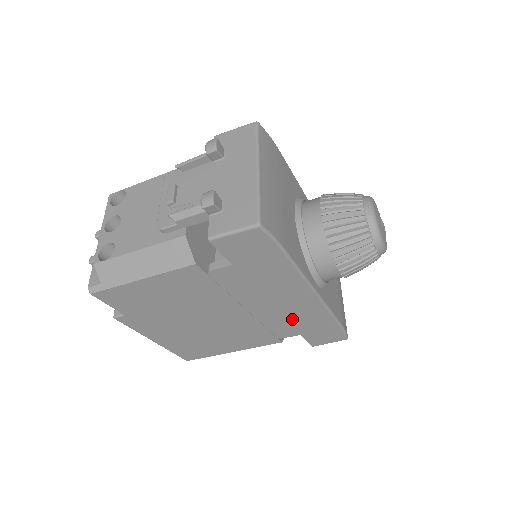
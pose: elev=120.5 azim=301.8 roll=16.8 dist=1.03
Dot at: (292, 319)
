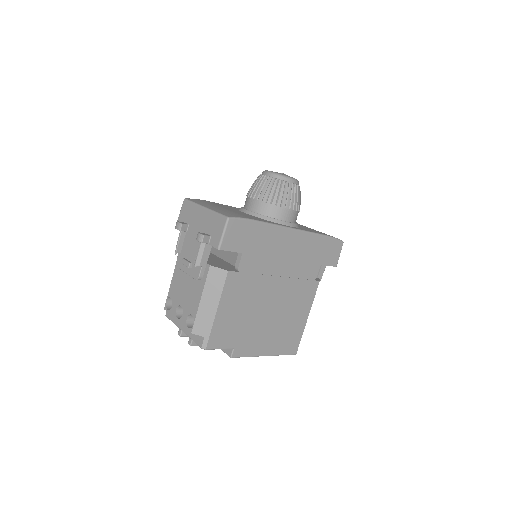
Dot at: (304, 258)
